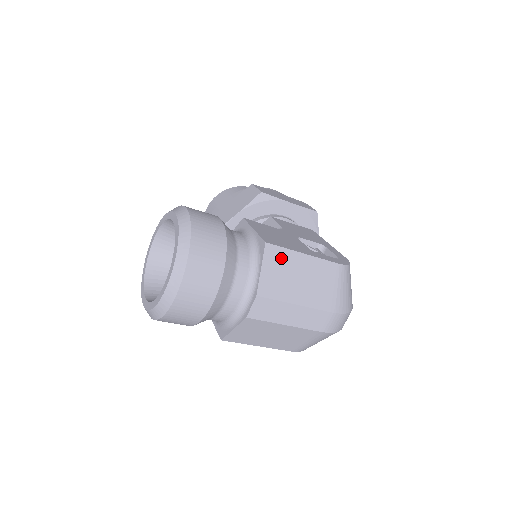
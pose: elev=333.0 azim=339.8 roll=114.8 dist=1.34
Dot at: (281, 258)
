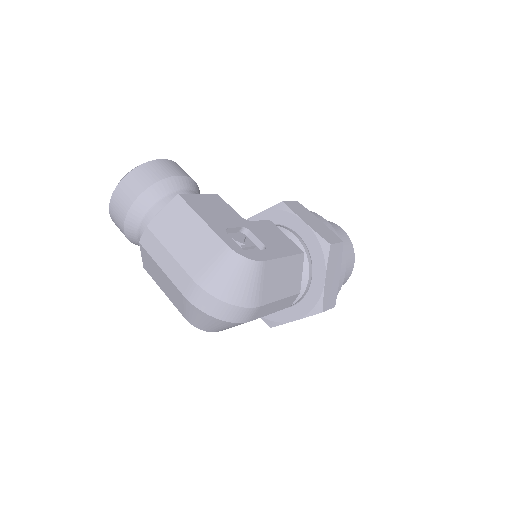
Dot at: (182, 211)
